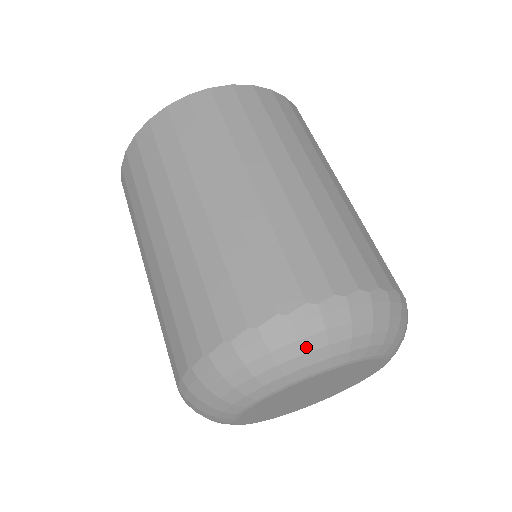
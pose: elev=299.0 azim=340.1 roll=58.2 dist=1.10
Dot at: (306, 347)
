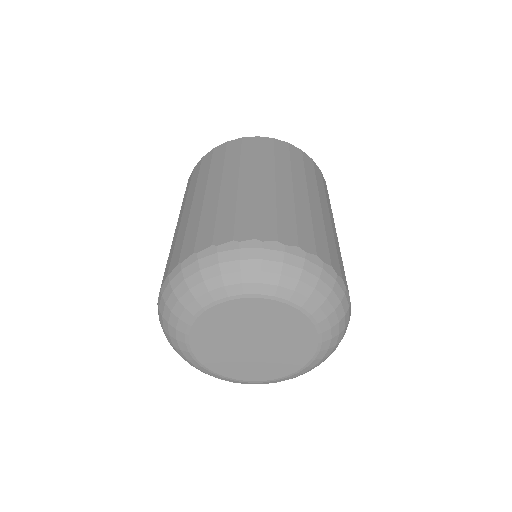
Dot at: (265, 267)
